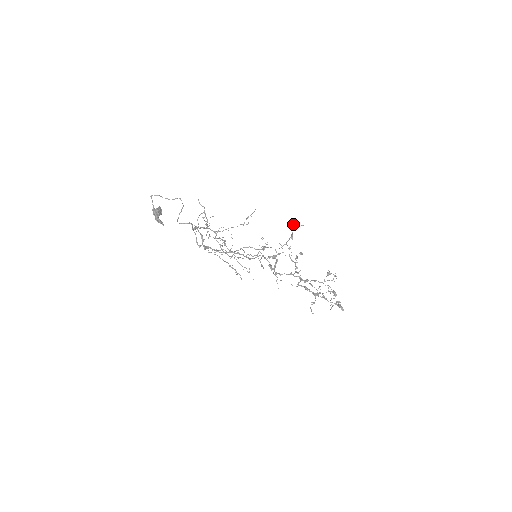
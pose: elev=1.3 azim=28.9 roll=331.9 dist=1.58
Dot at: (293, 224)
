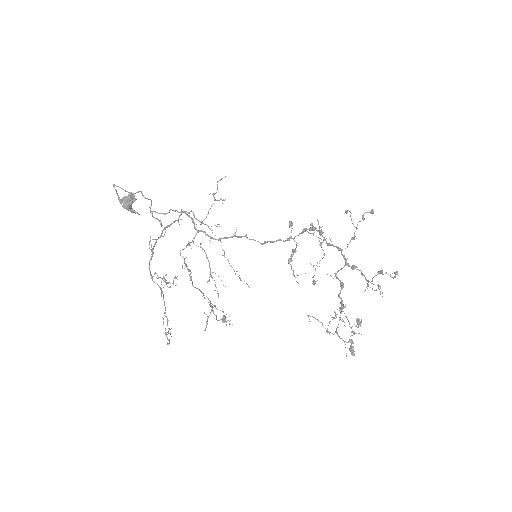
Dot at: (220, 310)
